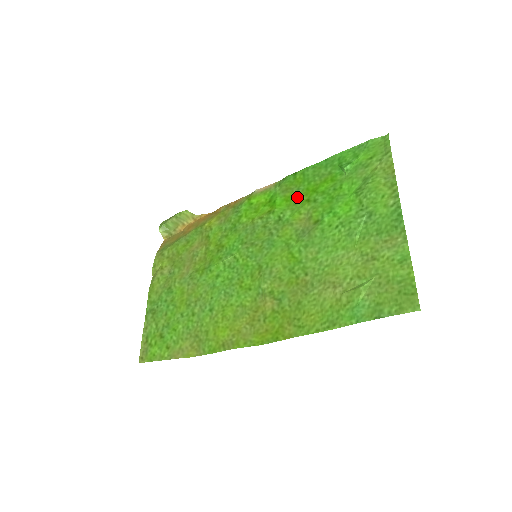
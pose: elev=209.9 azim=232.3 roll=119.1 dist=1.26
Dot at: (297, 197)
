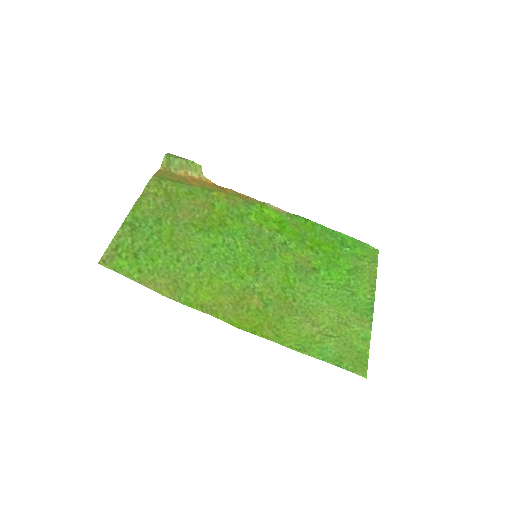
Dot at: (303, 238)
